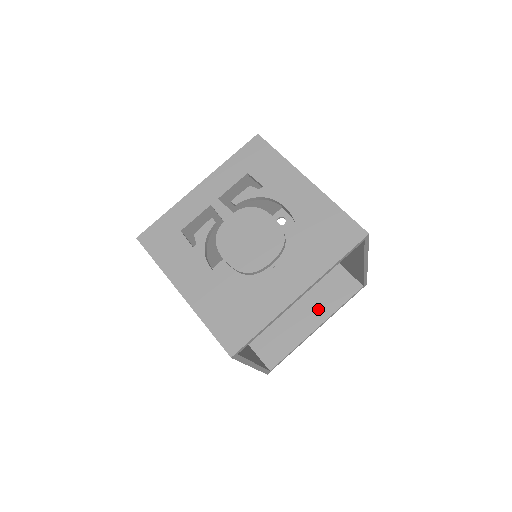
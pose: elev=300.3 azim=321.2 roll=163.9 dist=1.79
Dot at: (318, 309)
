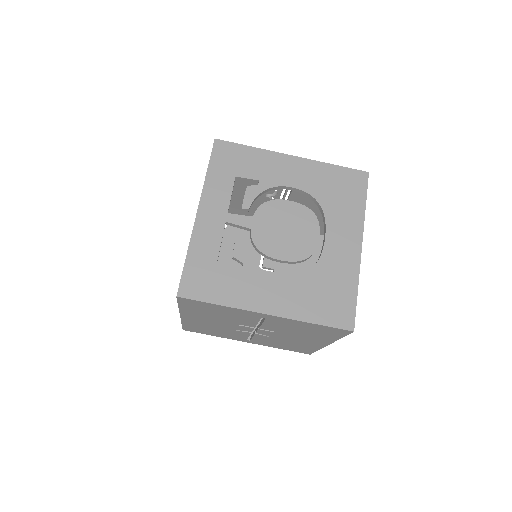
Dot at: occluded
